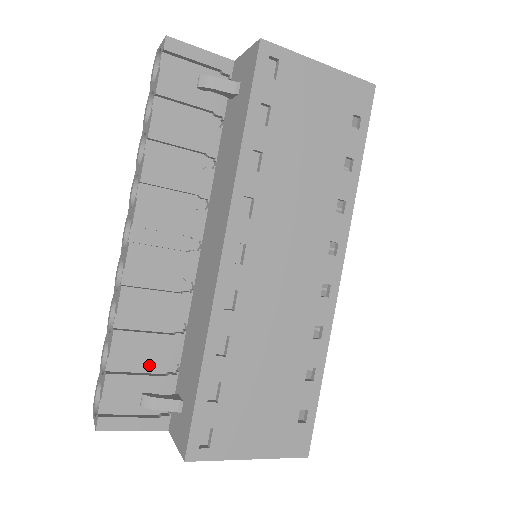
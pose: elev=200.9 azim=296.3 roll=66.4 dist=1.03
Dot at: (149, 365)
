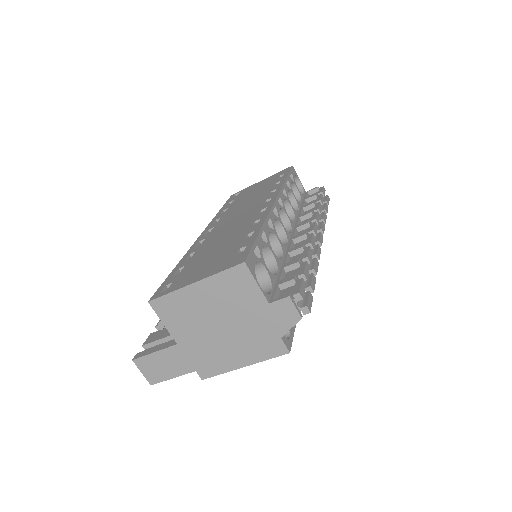
Dot at: occluded
